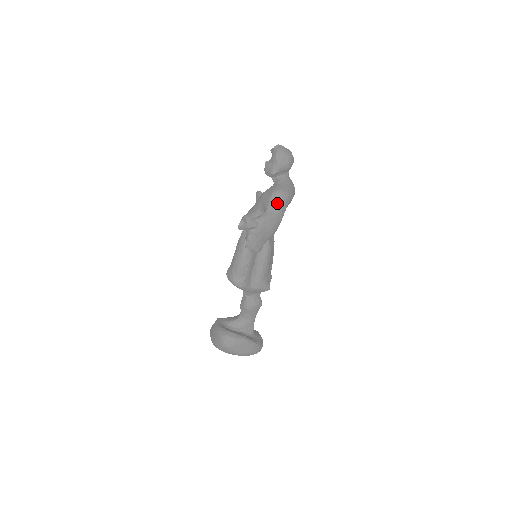
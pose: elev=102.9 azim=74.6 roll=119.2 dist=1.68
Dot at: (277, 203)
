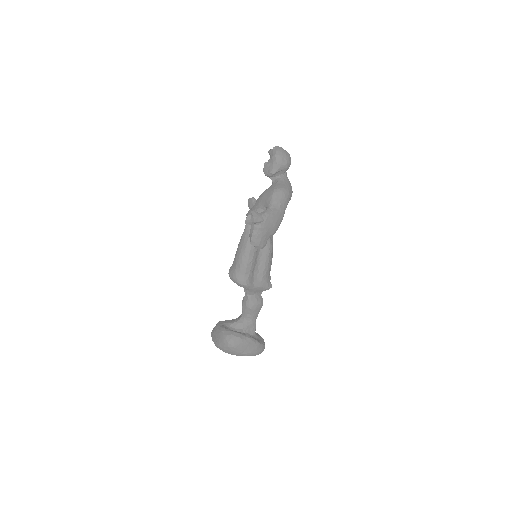
Dot at: (279, 200)
